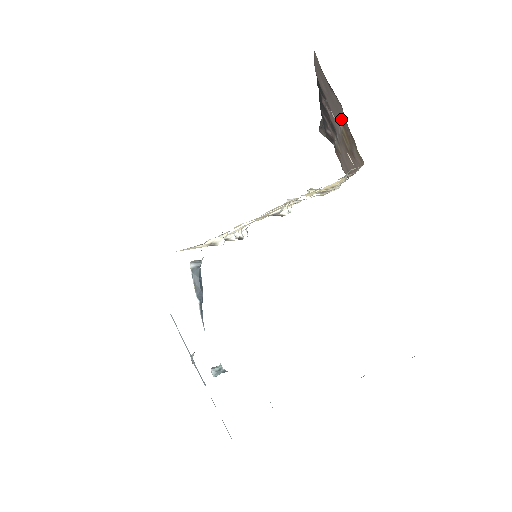
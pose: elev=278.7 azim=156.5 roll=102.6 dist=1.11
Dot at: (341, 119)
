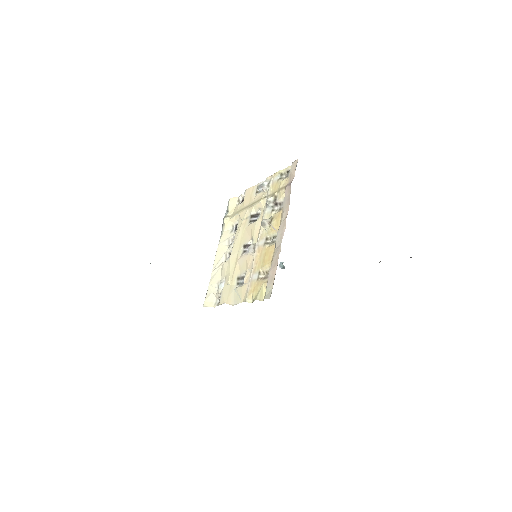
Dot at: occluded
